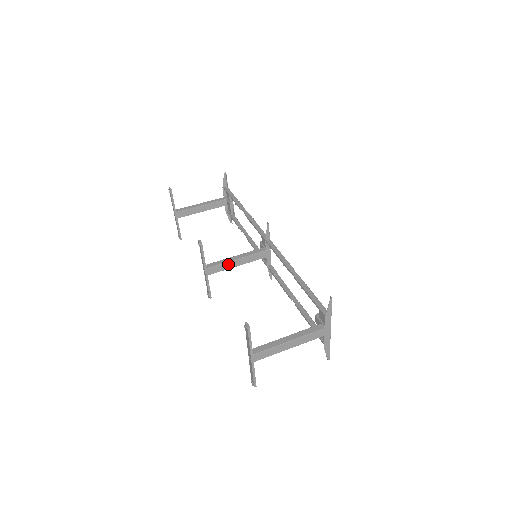
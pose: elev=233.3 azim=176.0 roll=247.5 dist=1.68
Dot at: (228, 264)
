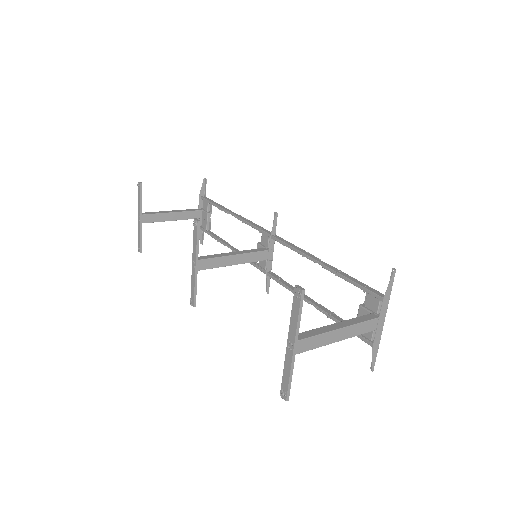
Dot at: (224, 260)
